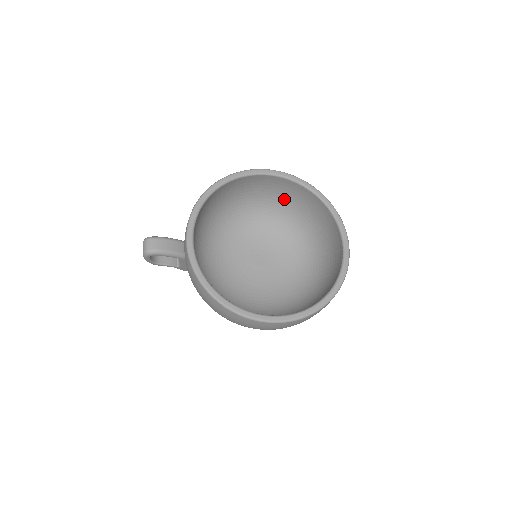
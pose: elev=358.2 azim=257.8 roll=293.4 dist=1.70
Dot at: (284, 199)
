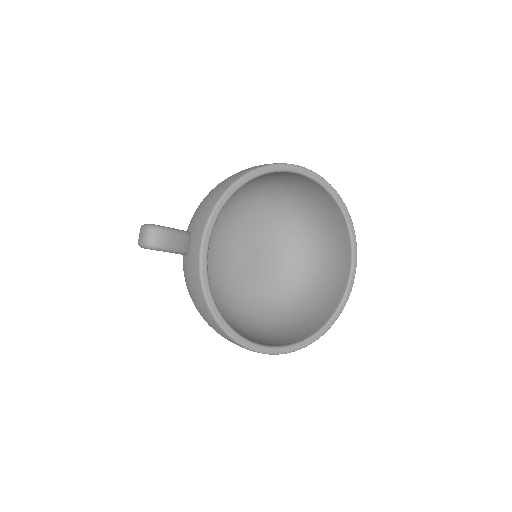
Dot at: (302, 195)
